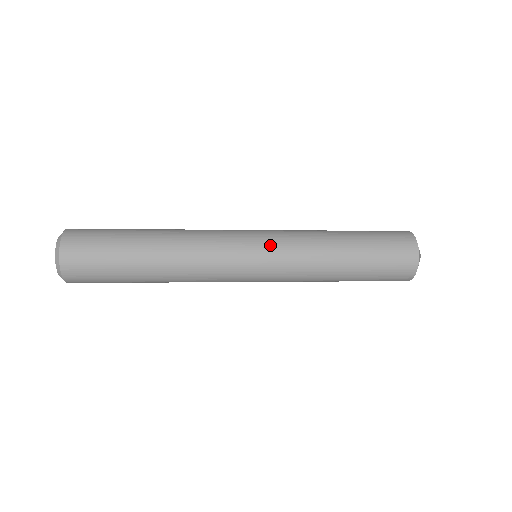
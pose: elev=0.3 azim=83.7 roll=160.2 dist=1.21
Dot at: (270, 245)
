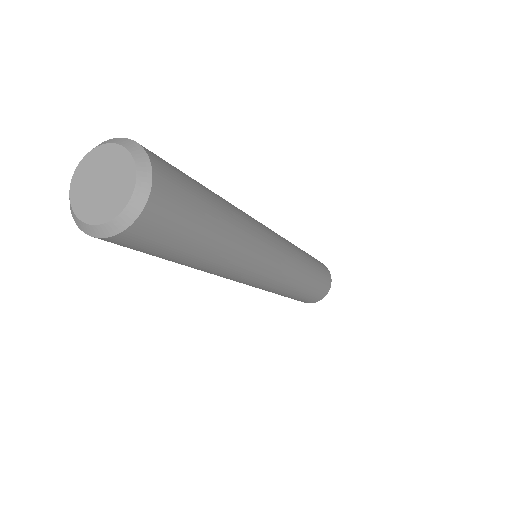
Dot at: occluded
